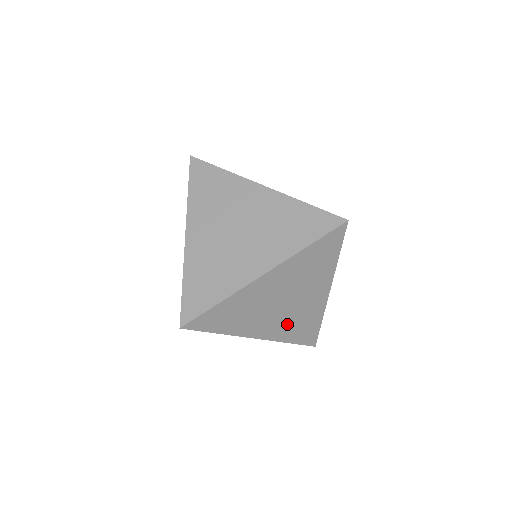
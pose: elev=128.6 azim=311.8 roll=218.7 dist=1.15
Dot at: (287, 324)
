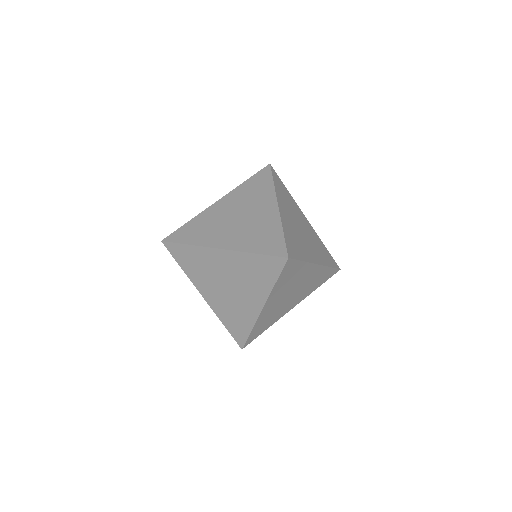
Dot at: (316, 249)
